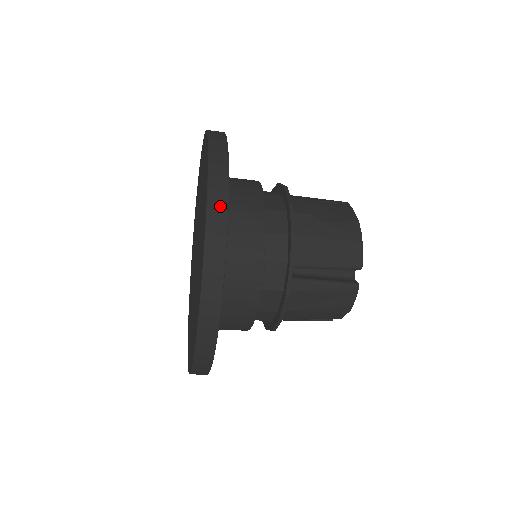
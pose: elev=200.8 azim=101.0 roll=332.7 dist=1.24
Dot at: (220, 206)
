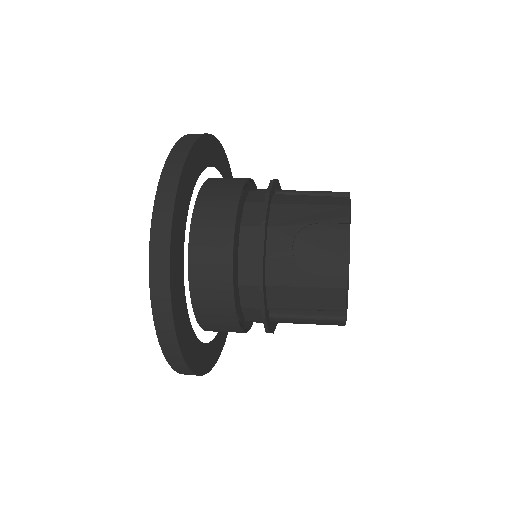
Dot at: (164, 314)
